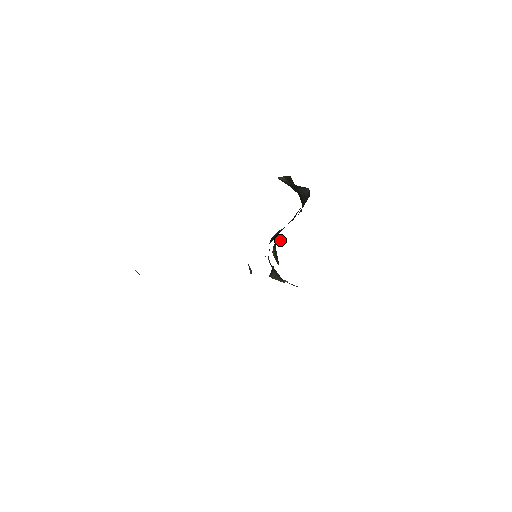
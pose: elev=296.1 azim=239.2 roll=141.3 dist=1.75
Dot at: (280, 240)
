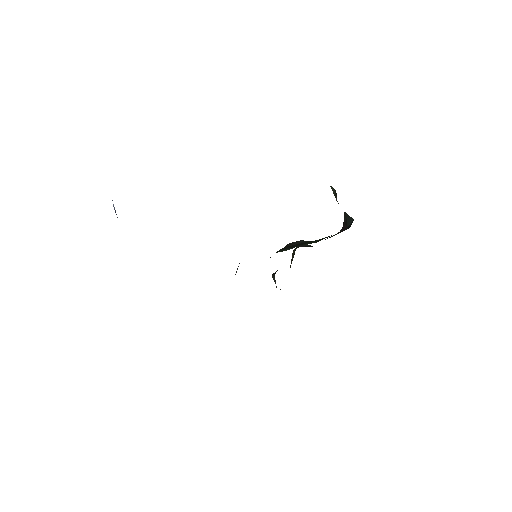
Dot at: (305, 245)
